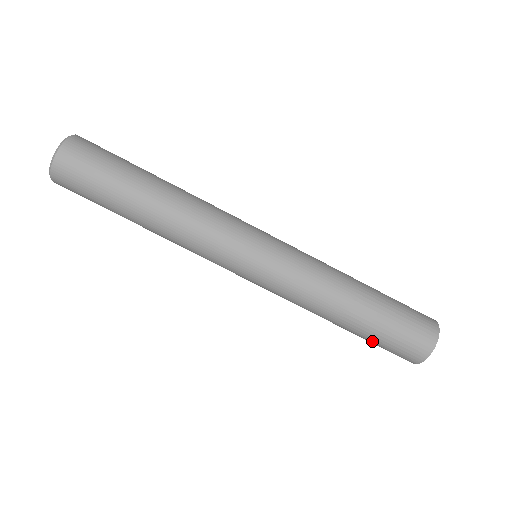
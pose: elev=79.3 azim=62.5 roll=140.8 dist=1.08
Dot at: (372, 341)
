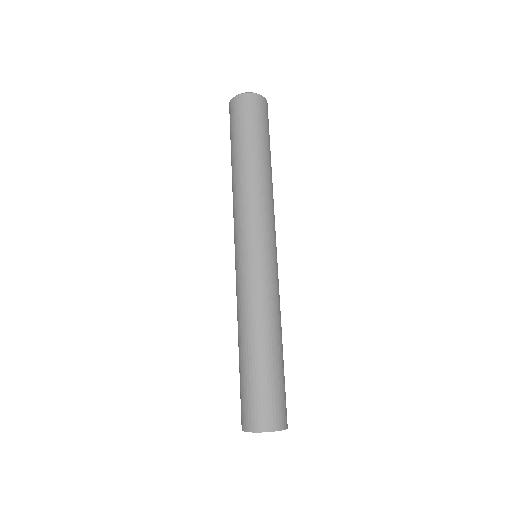
Dot at: (254, 380)
